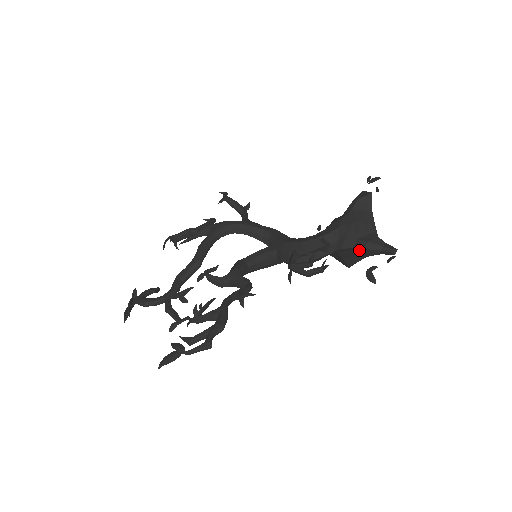
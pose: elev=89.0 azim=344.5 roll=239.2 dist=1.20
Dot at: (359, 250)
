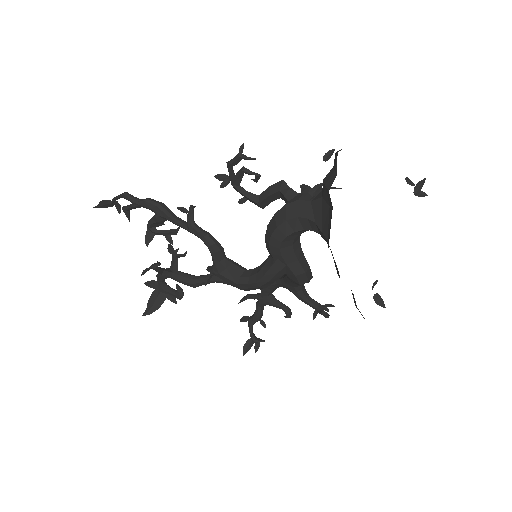
Dot at: (324, 191)
